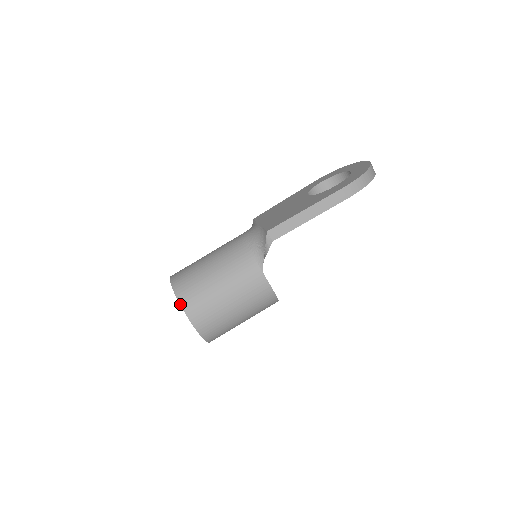
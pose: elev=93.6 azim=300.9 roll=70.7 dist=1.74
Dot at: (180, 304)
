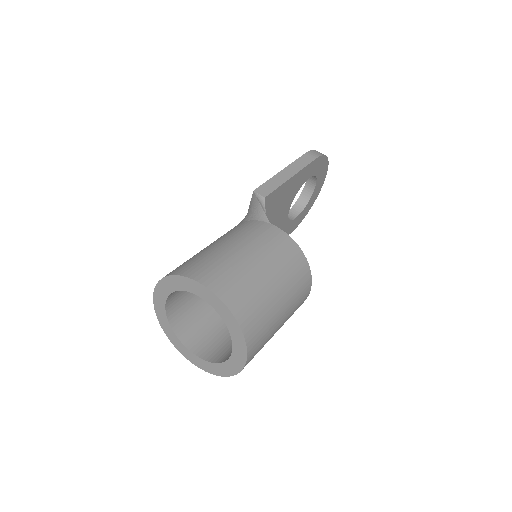
Dot at: (179, 275)
